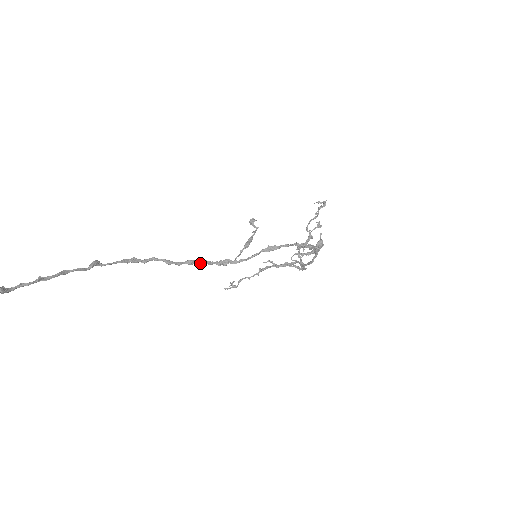
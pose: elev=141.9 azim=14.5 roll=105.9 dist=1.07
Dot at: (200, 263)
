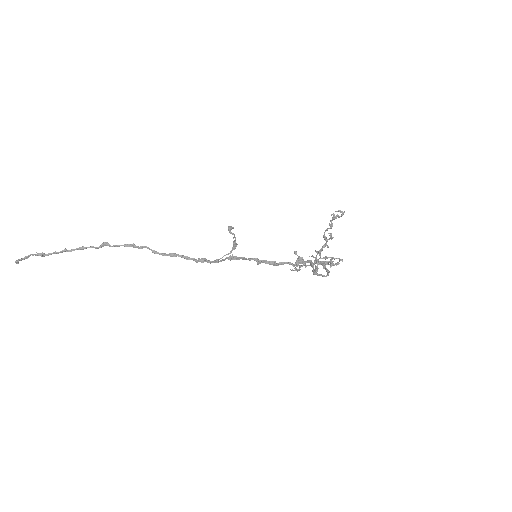
Dot at: (181, 257)
